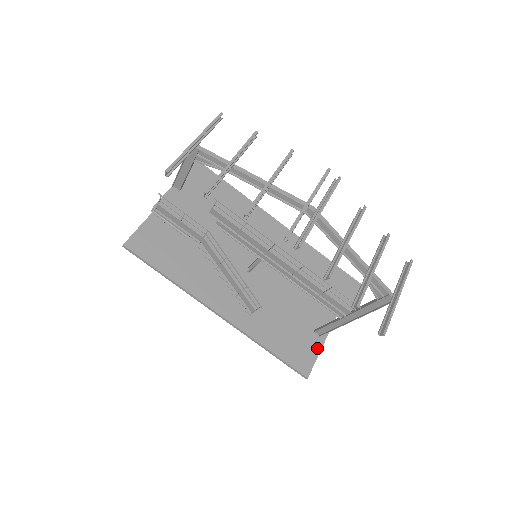
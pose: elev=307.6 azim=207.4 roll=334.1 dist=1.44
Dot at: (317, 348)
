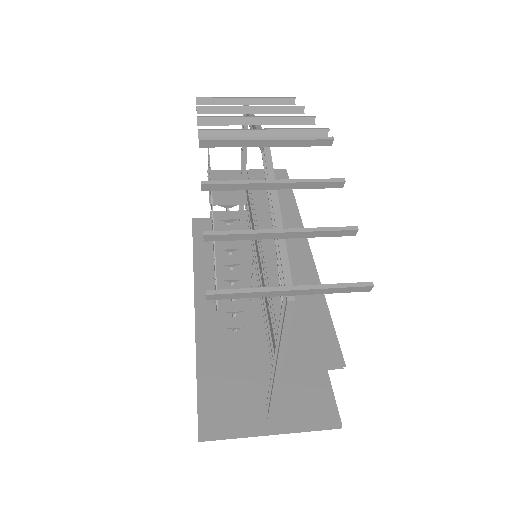
Dot at: (250, 427)
